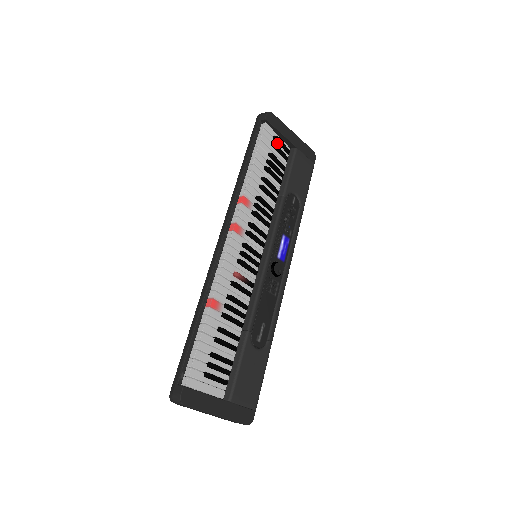
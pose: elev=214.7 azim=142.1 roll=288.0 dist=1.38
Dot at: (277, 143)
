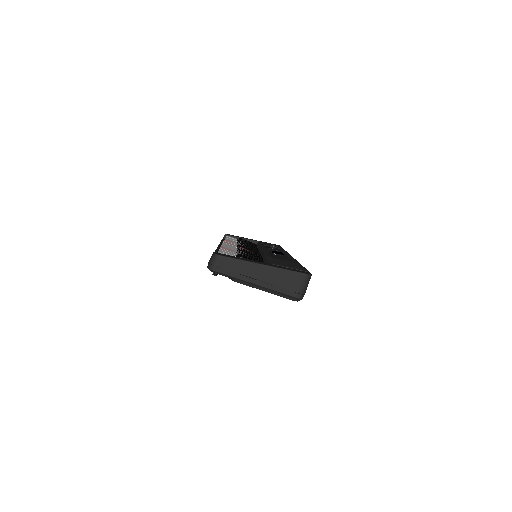
Dot at: occluded
